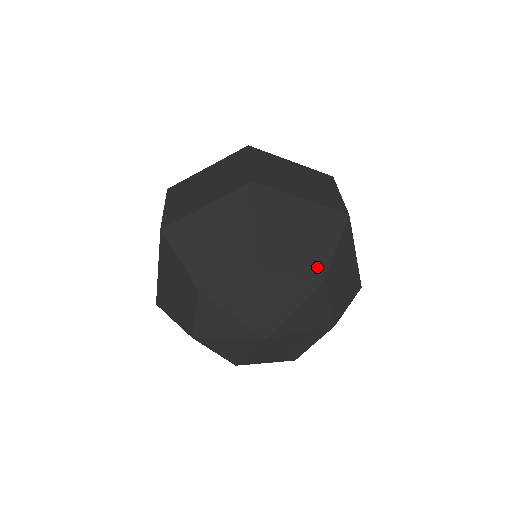
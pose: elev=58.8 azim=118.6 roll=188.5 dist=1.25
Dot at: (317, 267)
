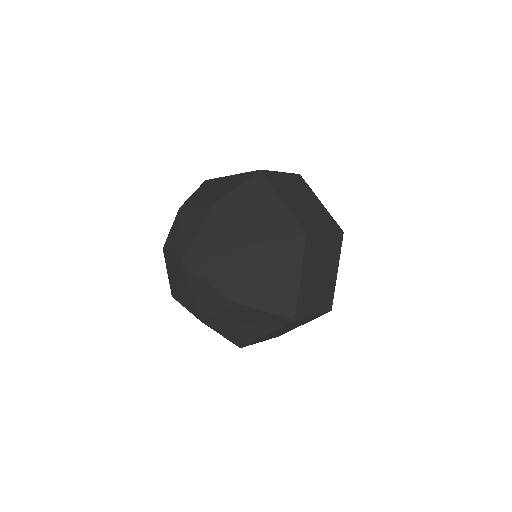
Dot at: (214, 199)
